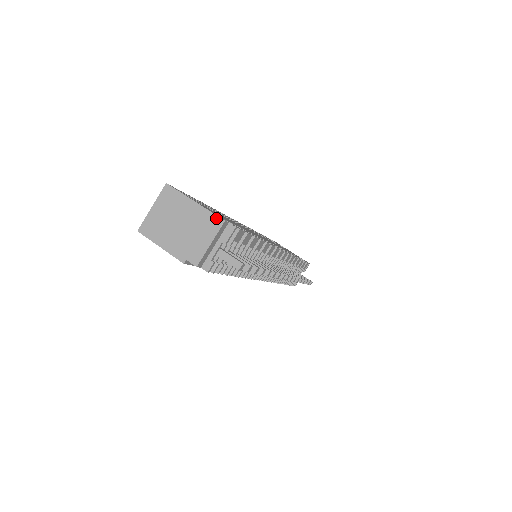
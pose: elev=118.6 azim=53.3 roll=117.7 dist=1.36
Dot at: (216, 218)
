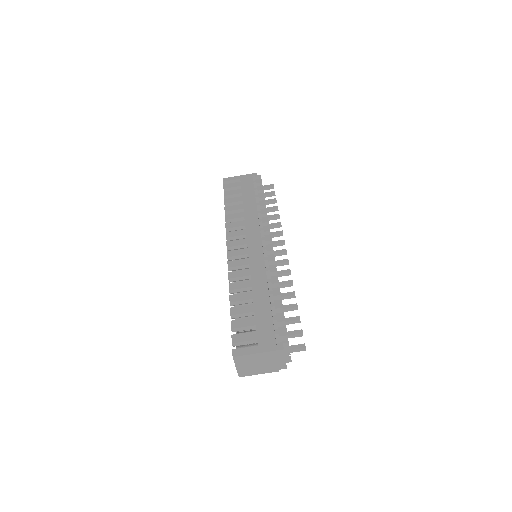
Dot at: (278, 351)
